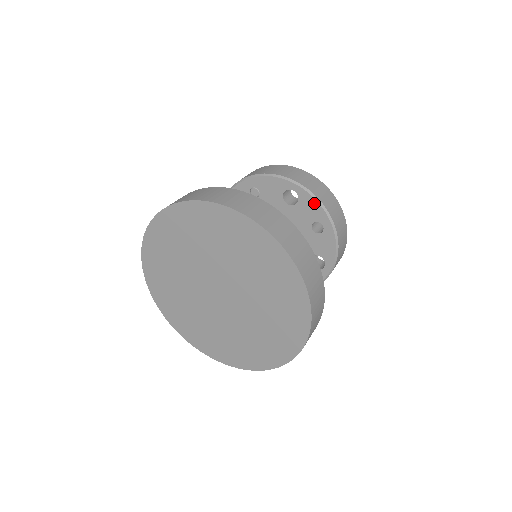
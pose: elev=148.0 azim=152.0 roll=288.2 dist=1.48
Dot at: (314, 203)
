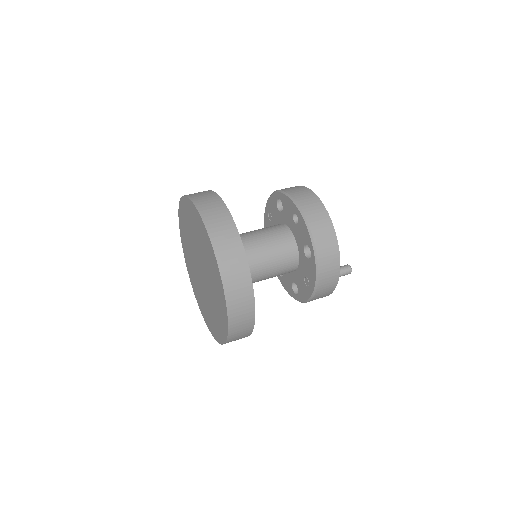
Dot at: (287, 199)
